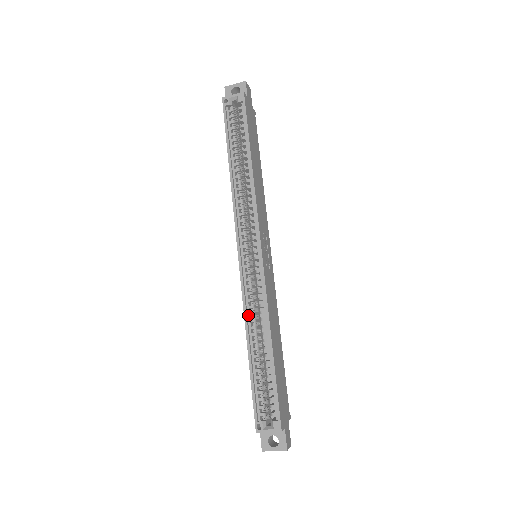
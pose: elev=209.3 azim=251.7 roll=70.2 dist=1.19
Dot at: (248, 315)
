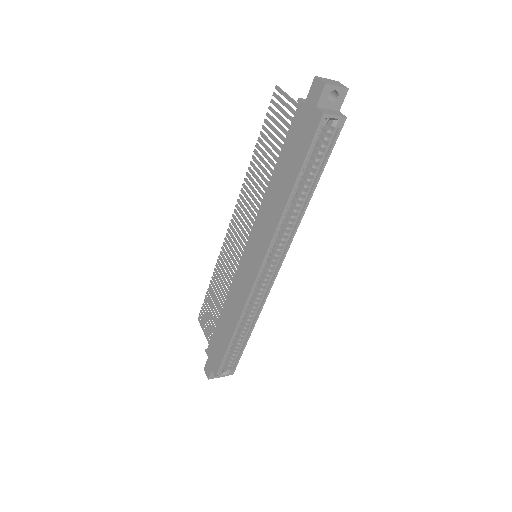
Dot at: (242, 314)
